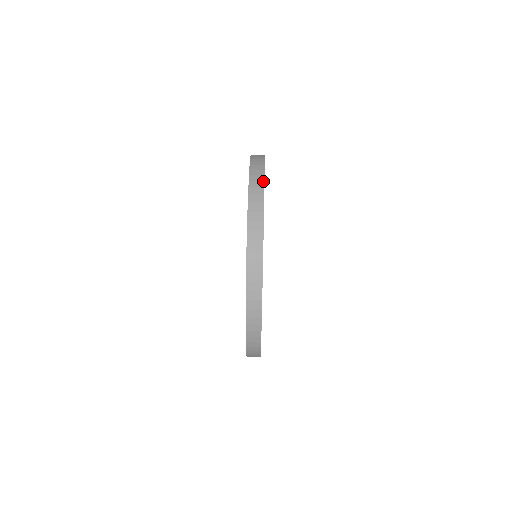
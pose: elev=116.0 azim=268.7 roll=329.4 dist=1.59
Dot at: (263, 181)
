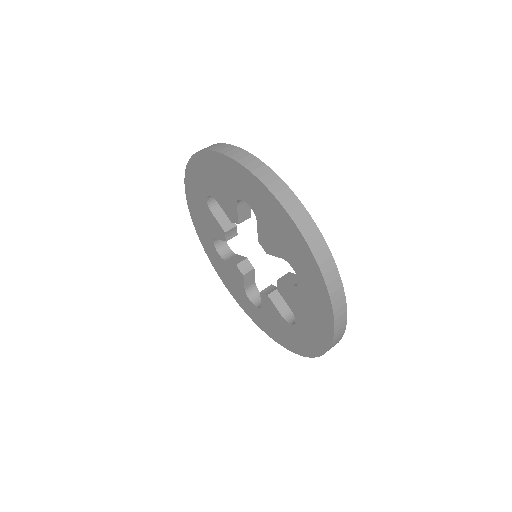
Dot at: (327, 247)
